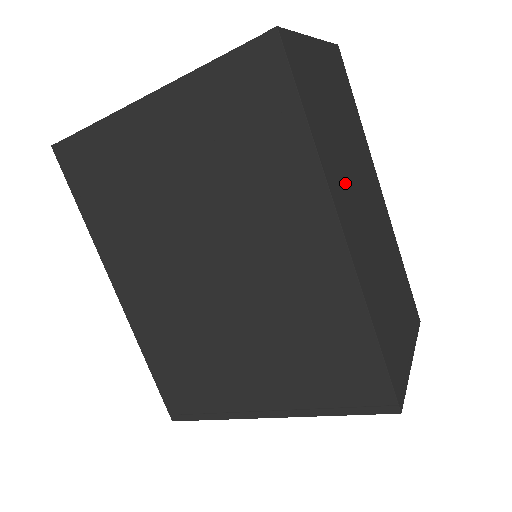
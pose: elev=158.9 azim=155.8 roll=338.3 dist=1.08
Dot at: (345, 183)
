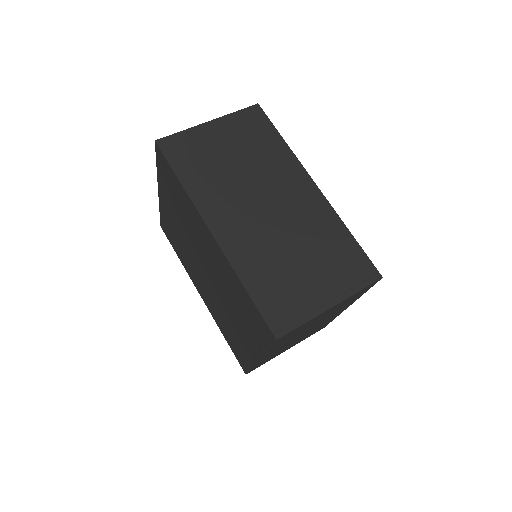
Dot at: (228, 198)
